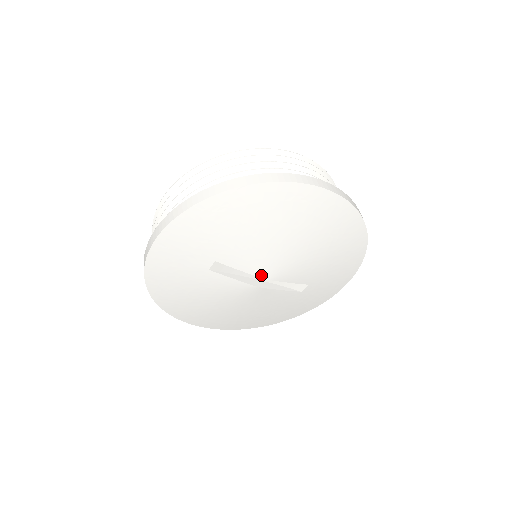
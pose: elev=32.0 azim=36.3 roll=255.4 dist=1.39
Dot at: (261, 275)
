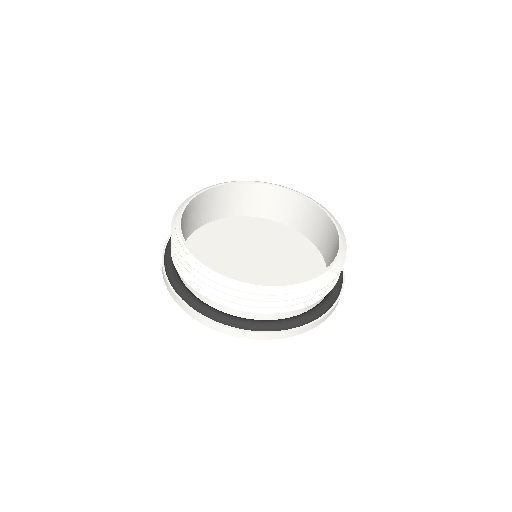
Dot at: occluded
